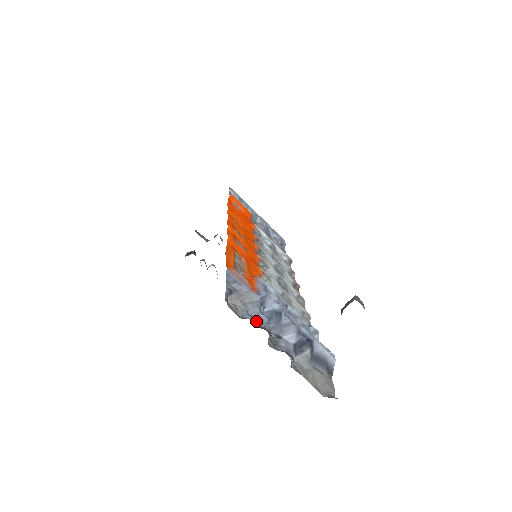
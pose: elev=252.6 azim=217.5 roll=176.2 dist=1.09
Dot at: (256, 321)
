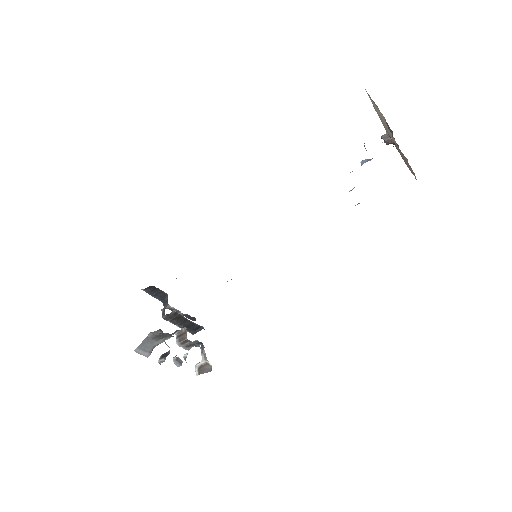
Dot at: occluded
